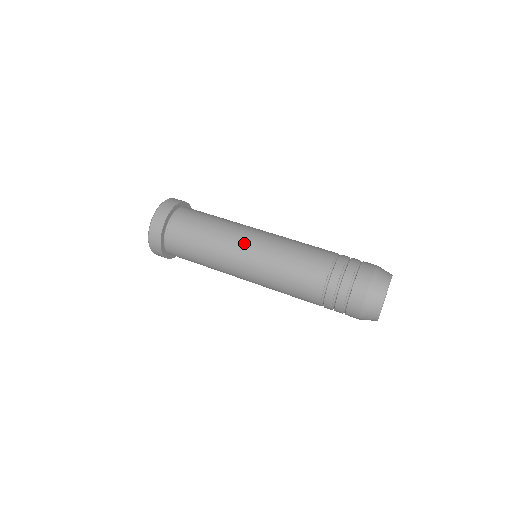
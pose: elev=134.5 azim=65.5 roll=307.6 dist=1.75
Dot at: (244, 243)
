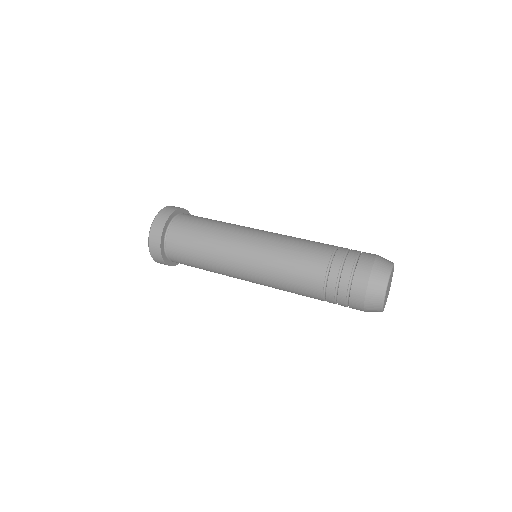
Dot at: (237, 262)
